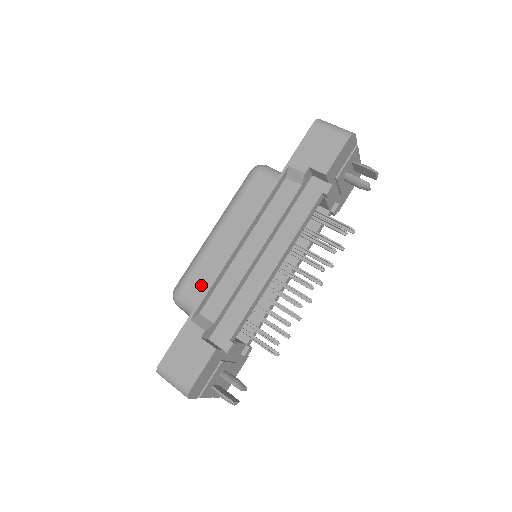
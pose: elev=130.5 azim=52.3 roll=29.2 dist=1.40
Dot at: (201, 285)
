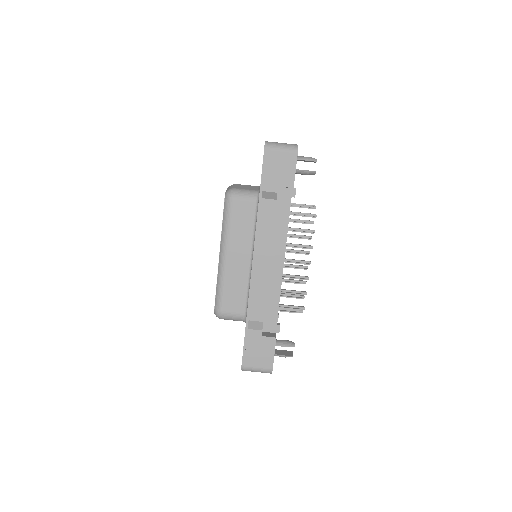
Dot at: (236, 300)
